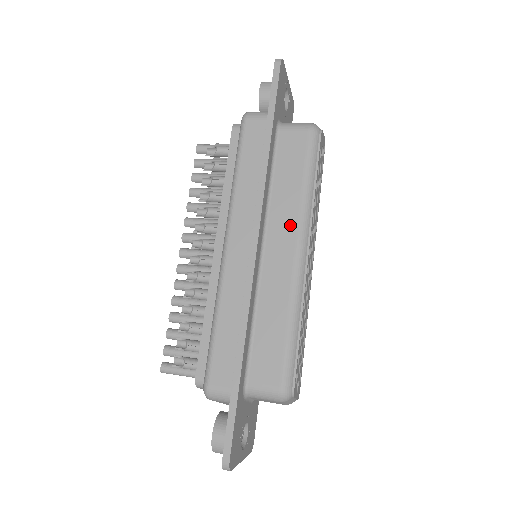
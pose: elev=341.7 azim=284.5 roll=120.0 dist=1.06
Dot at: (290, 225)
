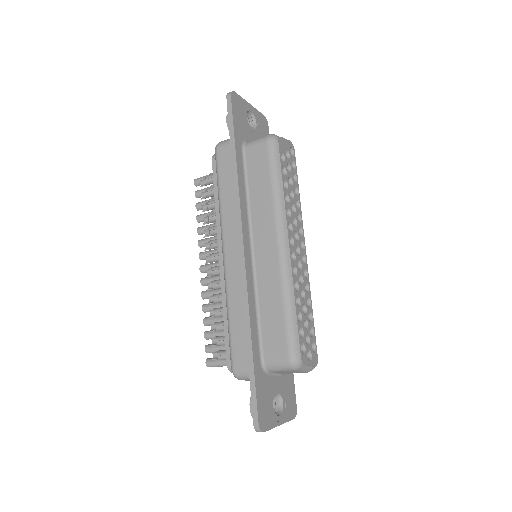
Dot at: (269, 224)
